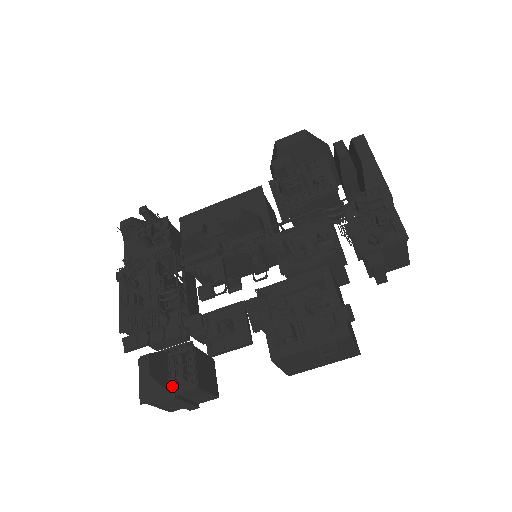
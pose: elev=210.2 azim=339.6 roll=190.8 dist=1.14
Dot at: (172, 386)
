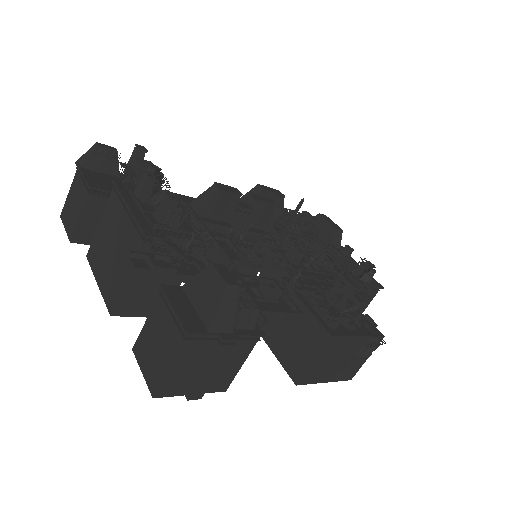
Dot at: (231, 326)
